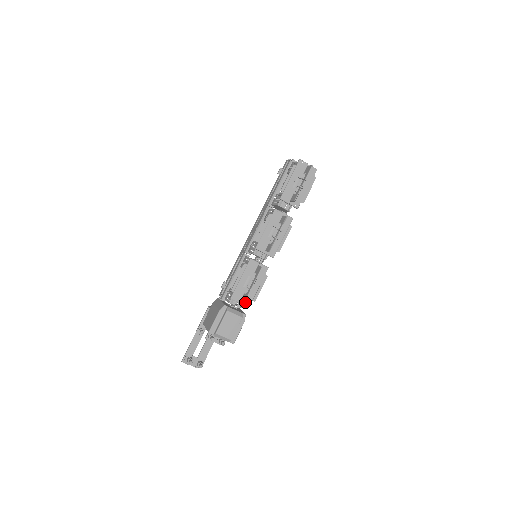
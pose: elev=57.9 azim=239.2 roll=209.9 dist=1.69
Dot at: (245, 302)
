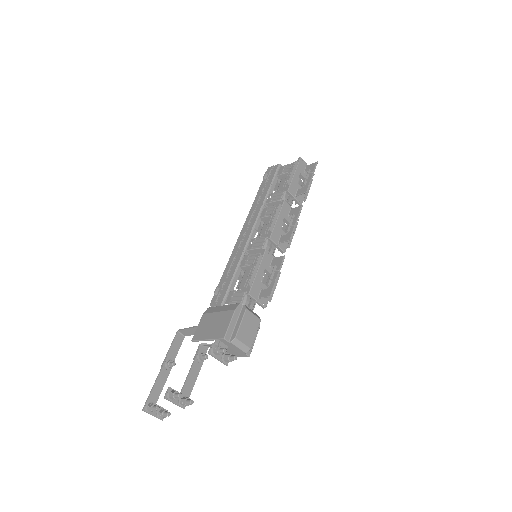
Dot at: (262, 301)
